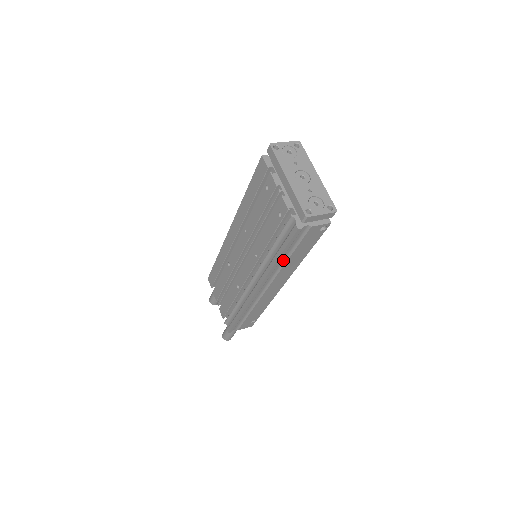
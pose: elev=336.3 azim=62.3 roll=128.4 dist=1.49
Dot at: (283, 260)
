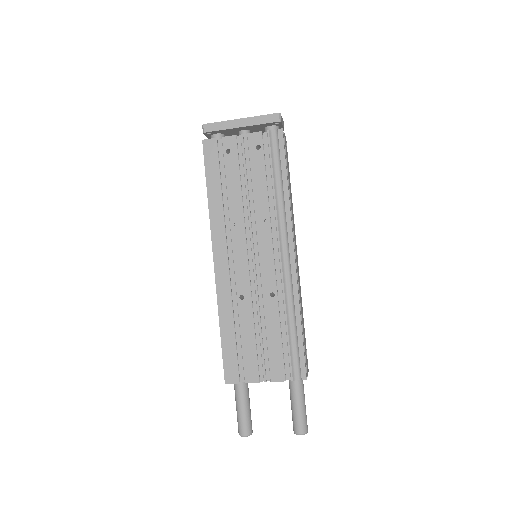
Dot at: occluded
